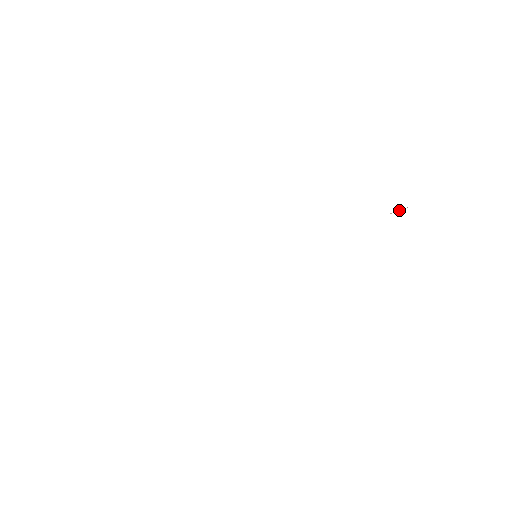
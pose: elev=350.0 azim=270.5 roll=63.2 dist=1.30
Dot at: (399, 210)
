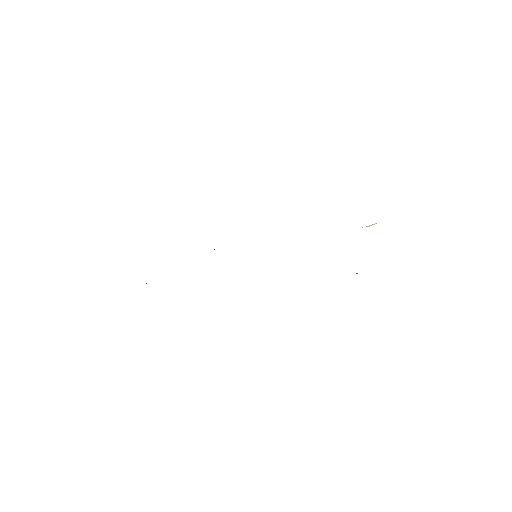
Dot at: (371, 225)
